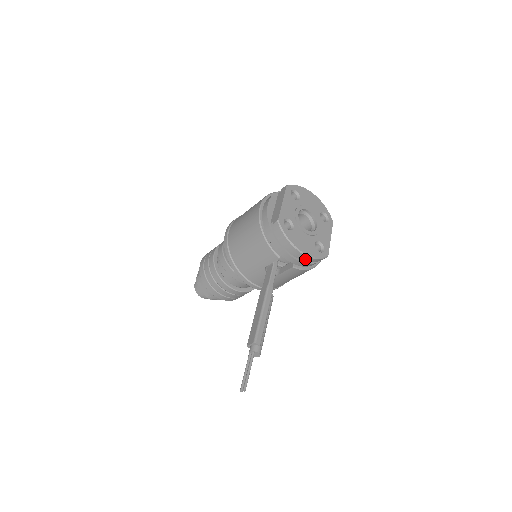
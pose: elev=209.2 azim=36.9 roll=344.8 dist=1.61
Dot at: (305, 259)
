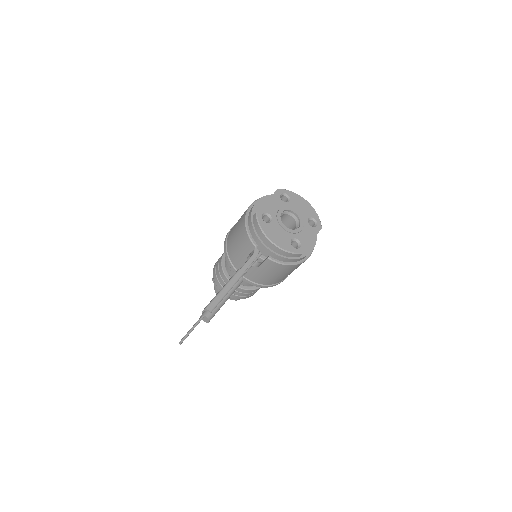
Dot at: (277, 251)
